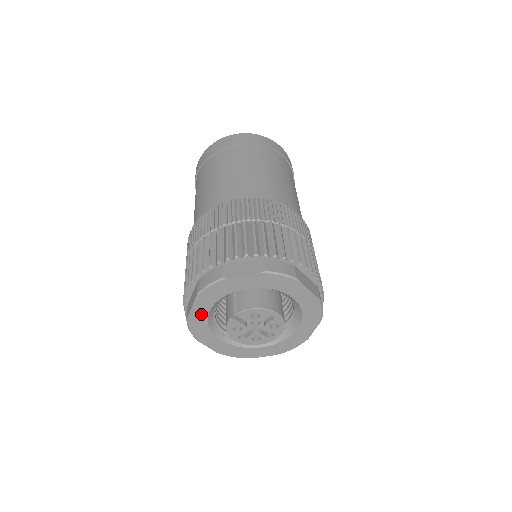
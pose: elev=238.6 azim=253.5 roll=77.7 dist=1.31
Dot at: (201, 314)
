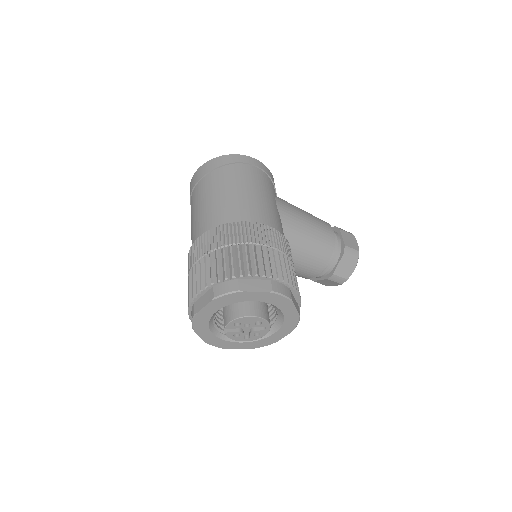
Dot at: (209, 336)
